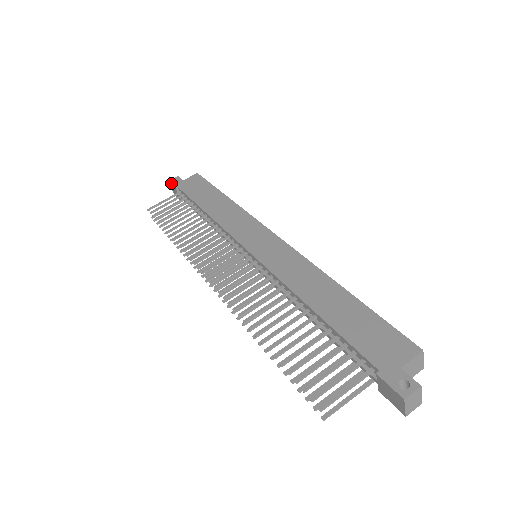
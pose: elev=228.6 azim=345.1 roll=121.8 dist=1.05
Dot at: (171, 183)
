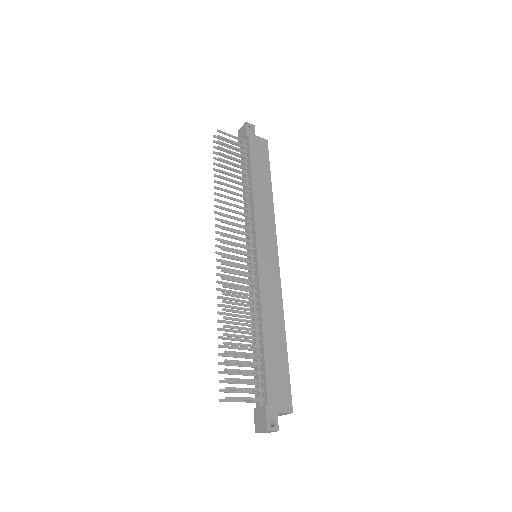
Dot at: (247, 127)
